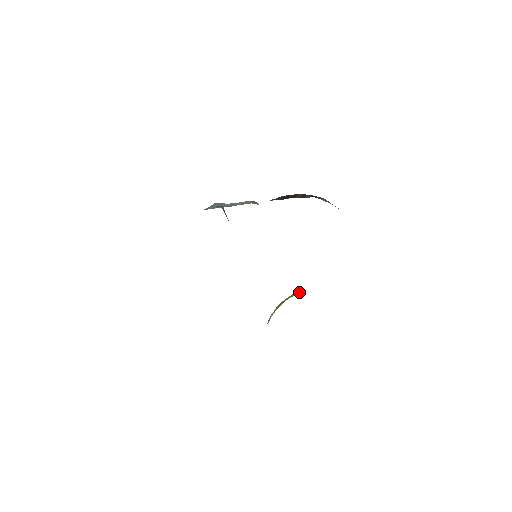
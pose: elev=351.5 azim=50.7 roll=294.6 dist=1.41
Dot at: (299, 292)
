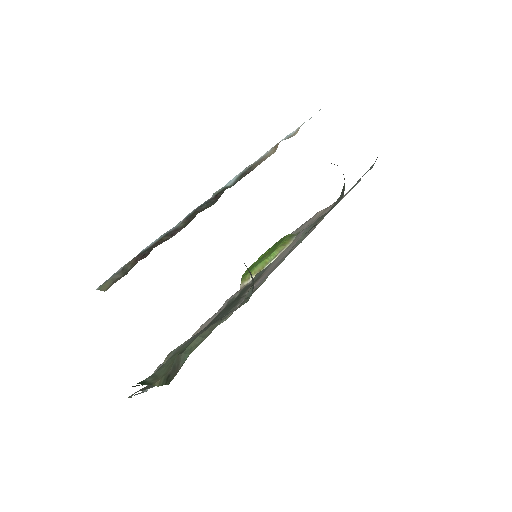
Dot at: (281, 248)
